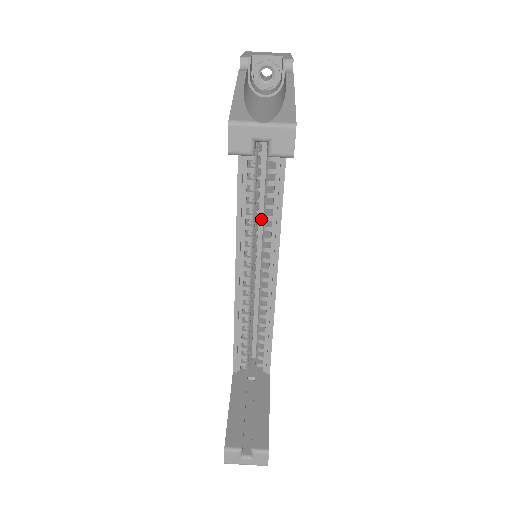
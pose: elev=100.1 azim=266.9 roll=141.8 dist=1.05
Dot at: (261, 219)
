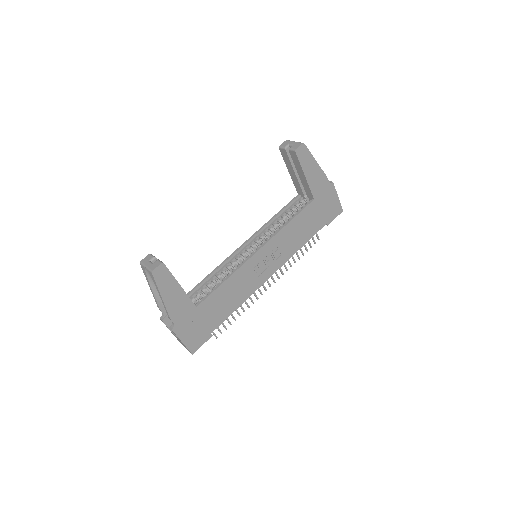
Dot at: occluded
